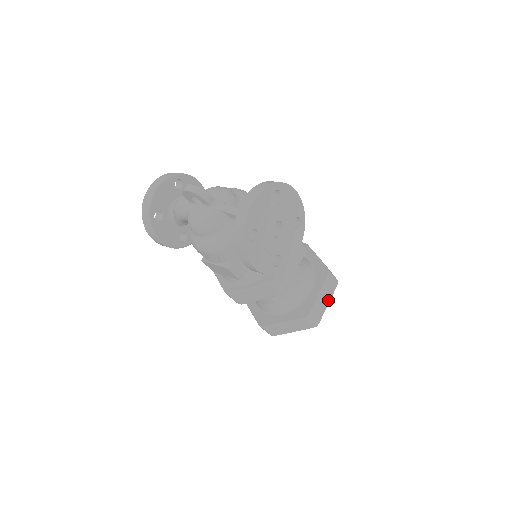
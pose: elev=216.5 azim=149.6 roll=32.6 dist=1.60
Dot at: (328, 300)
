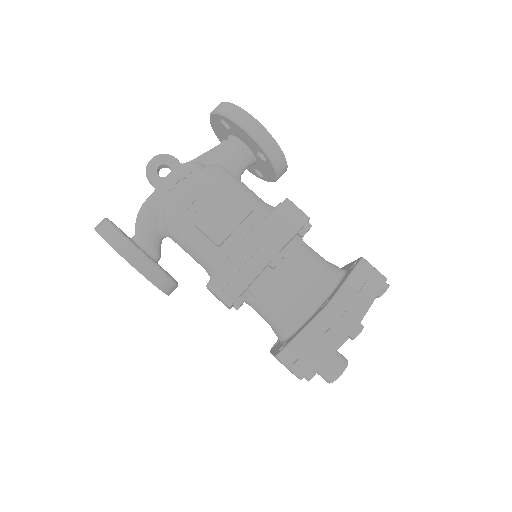
Dot at: occluded
